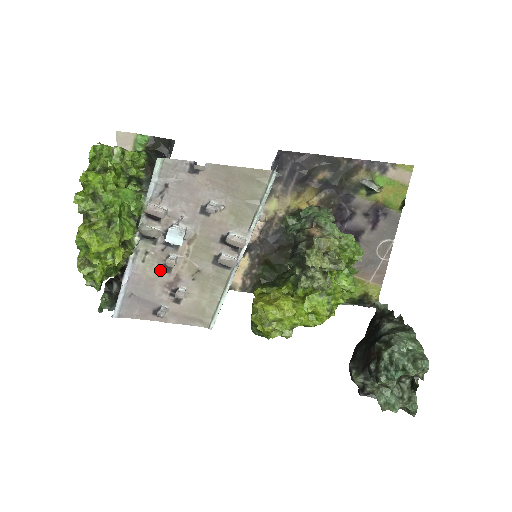
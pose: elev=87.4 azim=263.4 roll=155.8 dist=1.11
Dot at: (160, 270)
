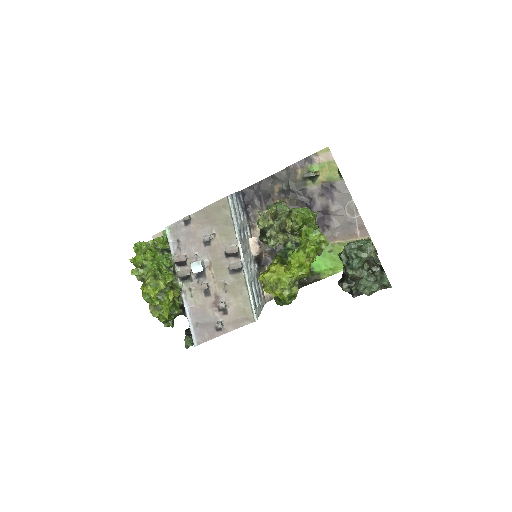
Dot at: (204, 297)
